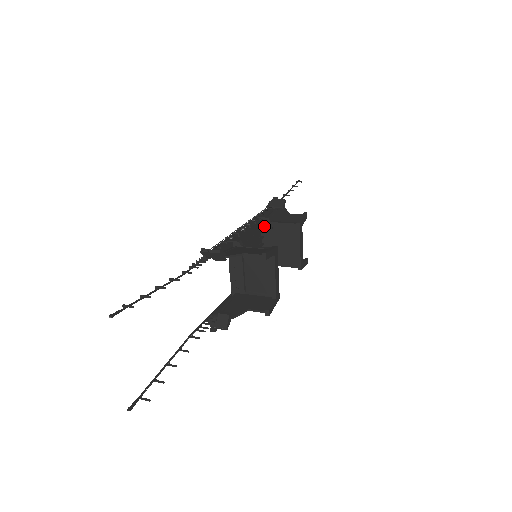
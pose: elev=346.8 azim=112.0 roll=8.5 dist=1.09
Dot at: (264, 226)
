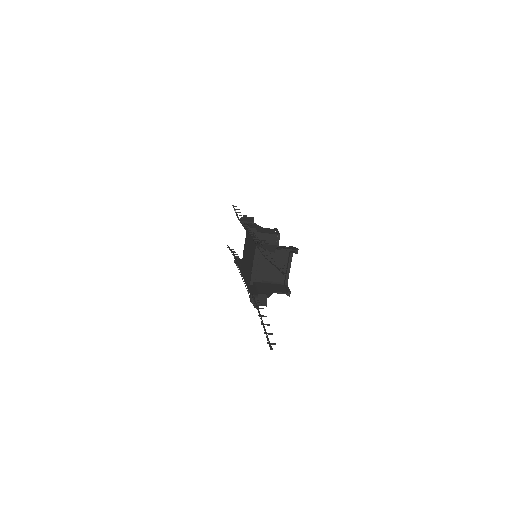
Dot at: occluded
